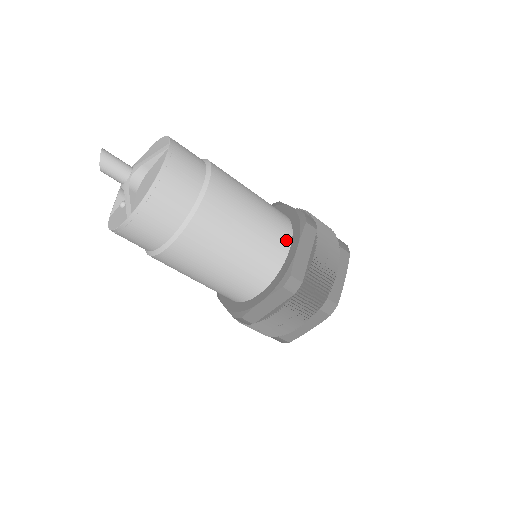
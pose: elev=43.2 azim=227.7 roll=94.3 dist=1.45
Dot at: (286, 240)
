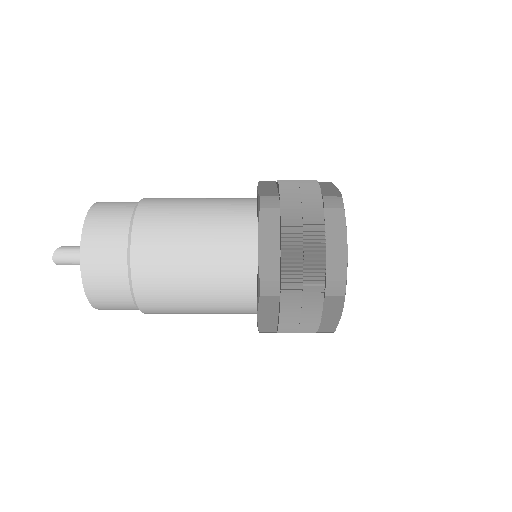
Dot at: (249, 300)
